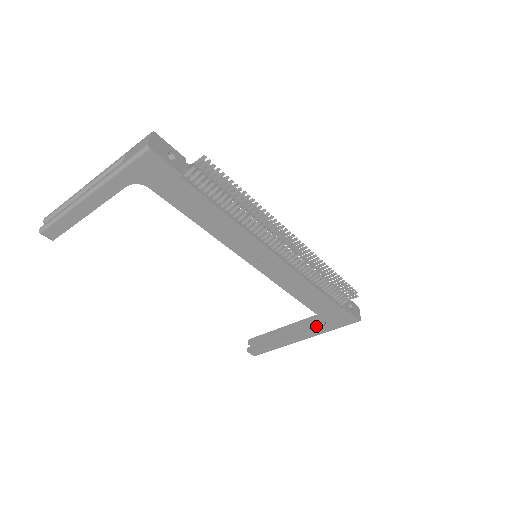
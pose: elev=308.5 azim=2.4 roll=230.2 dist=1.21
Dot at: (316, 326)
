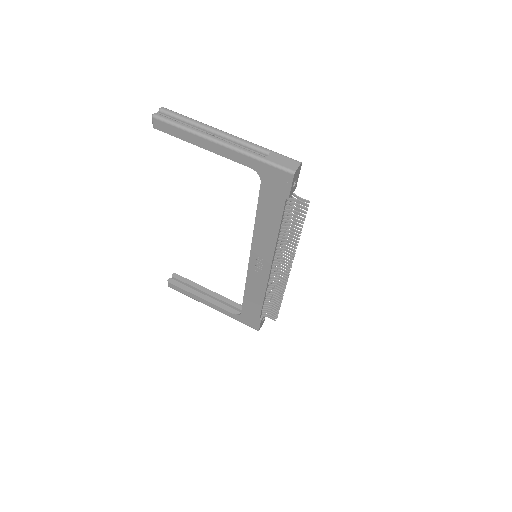
Dot at: (230, 310)
